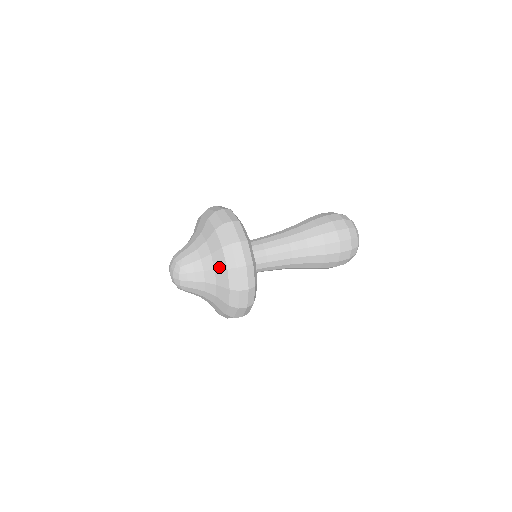
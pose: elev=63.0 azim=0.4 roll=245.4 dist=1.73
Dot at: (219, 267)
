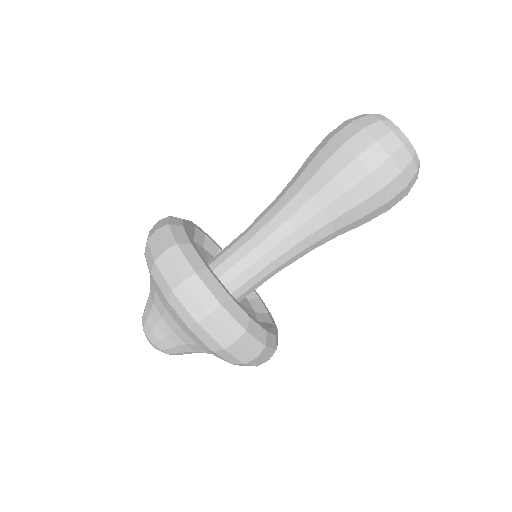
Dot at: (218, 357)
